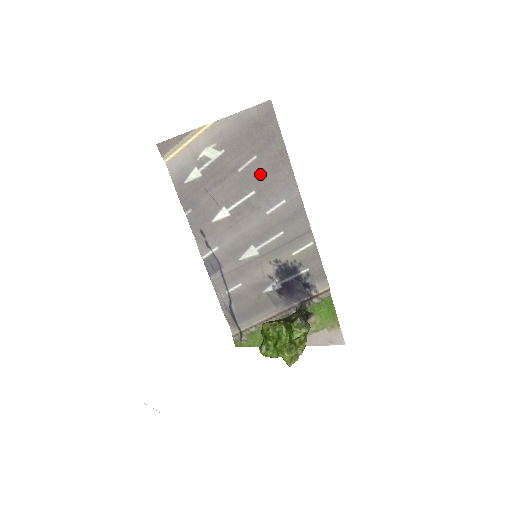
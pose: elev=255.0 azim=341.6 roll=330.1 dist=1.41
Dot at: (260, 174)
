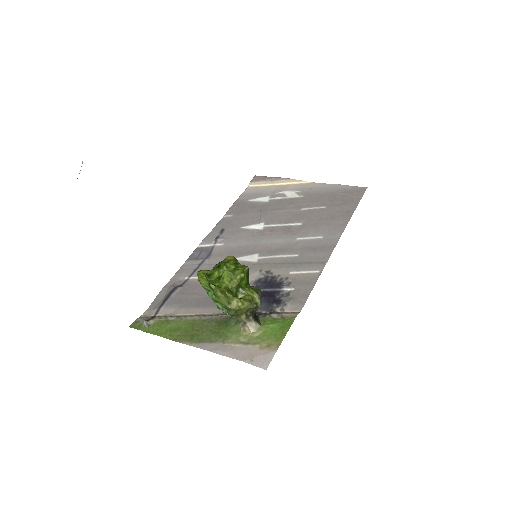
Dot at: (318, 216)
